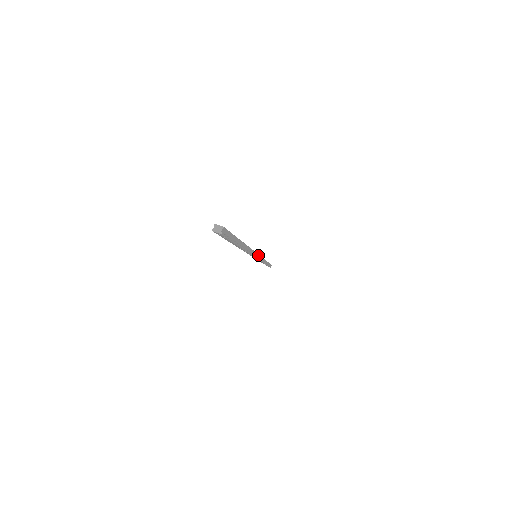
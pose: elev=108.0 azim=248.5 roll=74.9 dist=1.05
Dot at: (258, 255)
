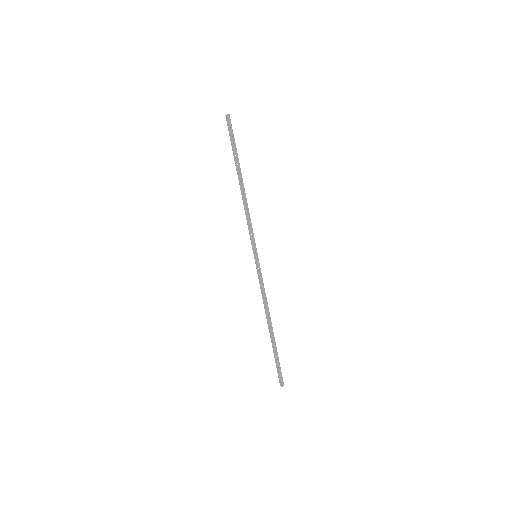
Dot at: (256, 252)
